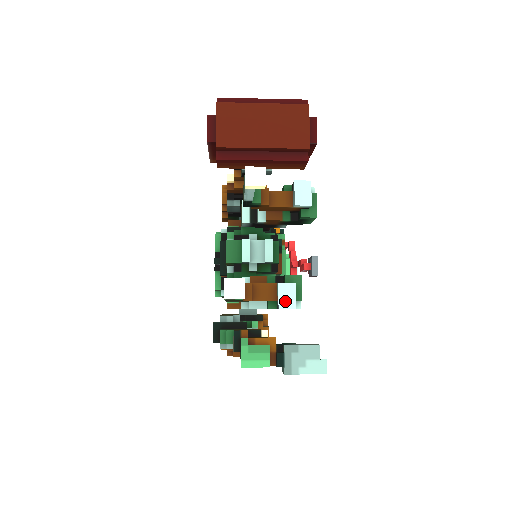
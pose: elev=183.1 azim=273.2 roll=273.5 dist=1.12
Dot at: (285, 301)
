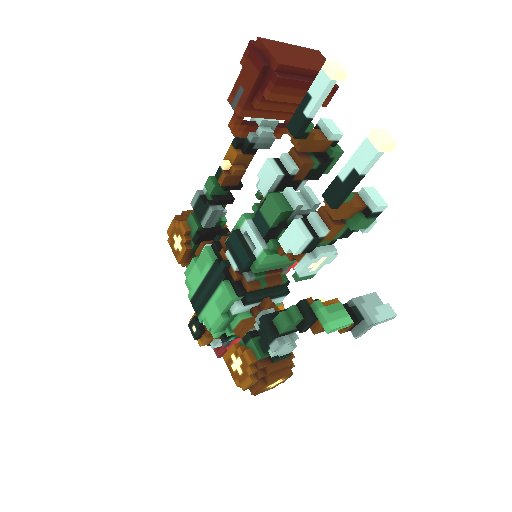
Dot at: (377, 200)
